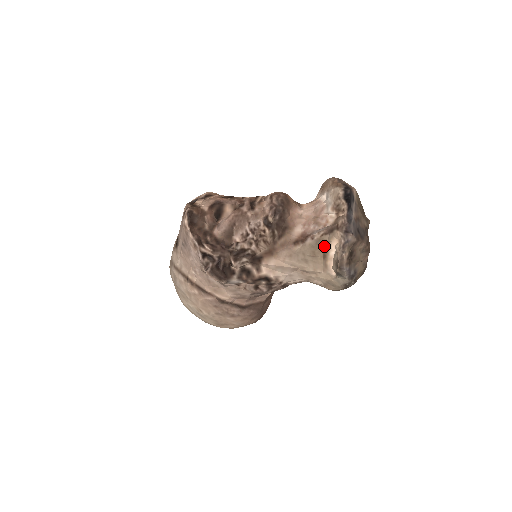
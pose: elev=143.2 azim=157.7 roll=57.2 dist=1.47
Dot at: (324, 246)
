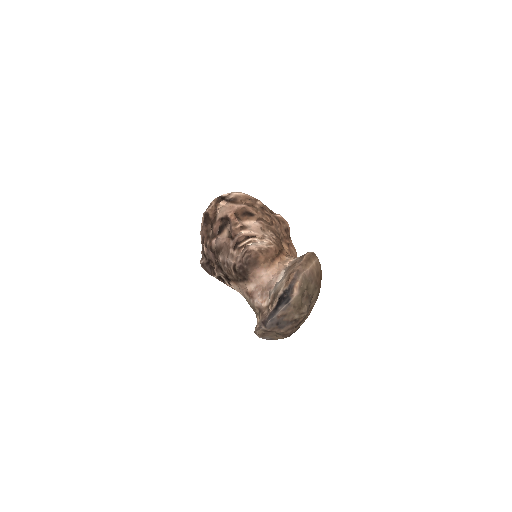
Dot at: (256, 313)
